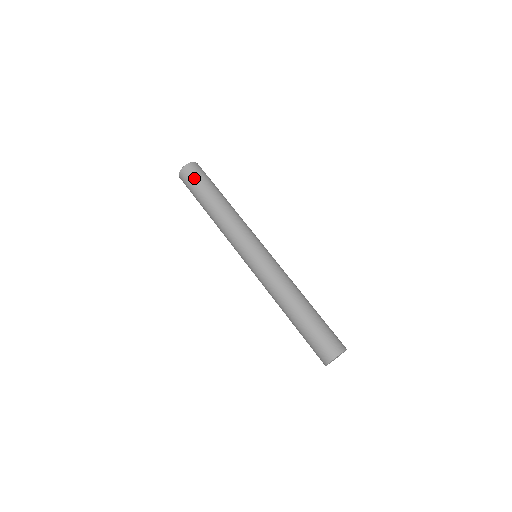
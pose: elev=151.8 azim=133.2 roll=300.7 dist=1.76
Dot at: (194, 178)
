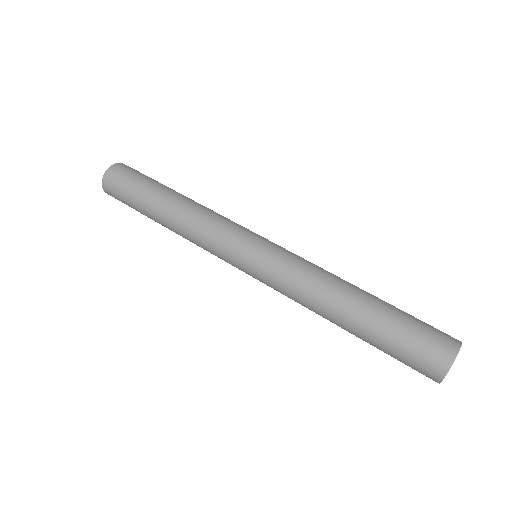
Dot at: (123, 184)
